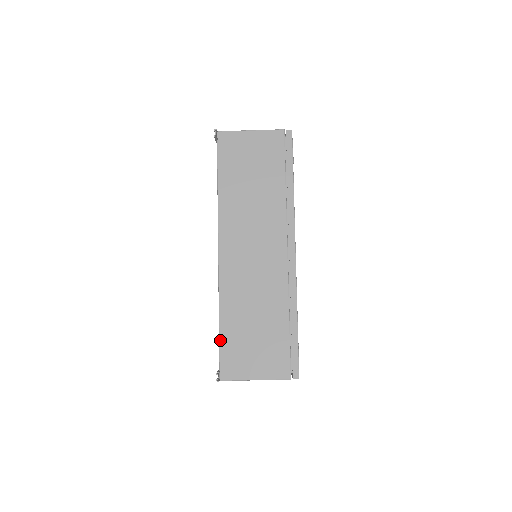
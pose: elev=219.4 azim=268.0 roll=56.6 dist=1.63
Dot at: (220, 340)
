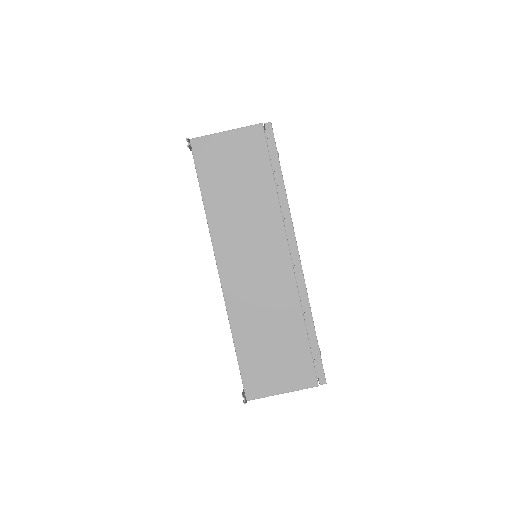
Dot at: (239, 361)
